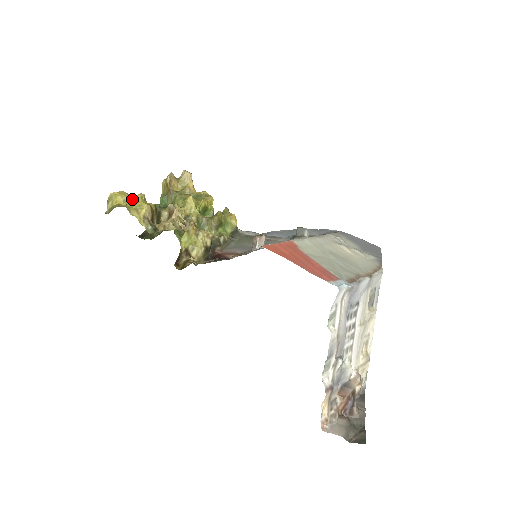
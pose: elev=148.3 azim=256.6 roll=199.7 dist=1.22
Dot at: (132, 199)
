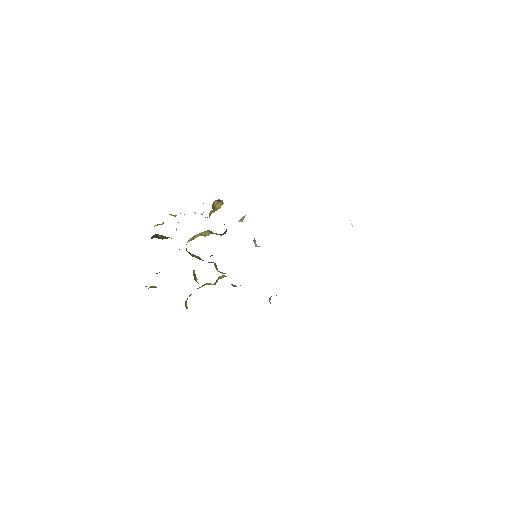
Dot at: occluded
